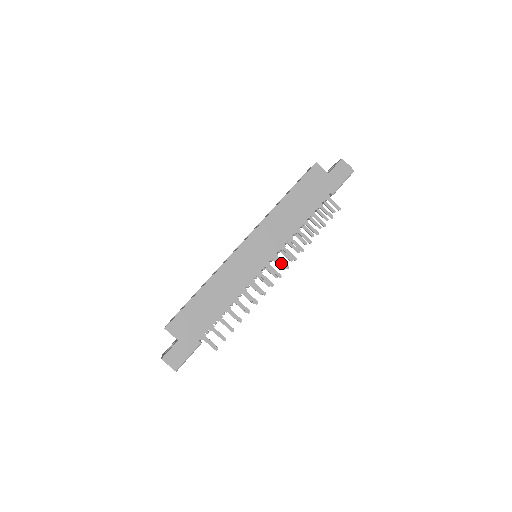
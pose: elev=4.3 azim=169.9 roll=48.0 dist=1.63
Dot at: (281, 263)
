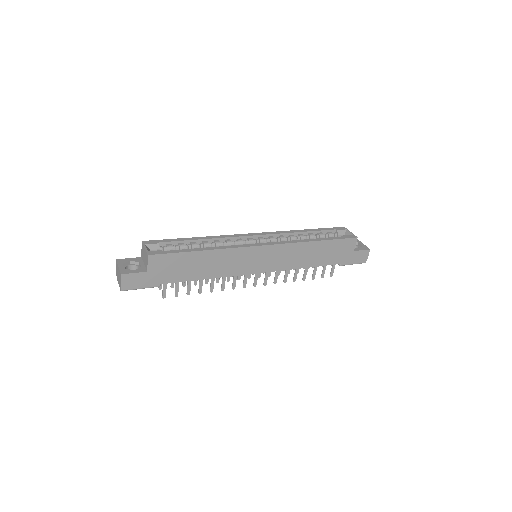
Dot at: (265, 278)
